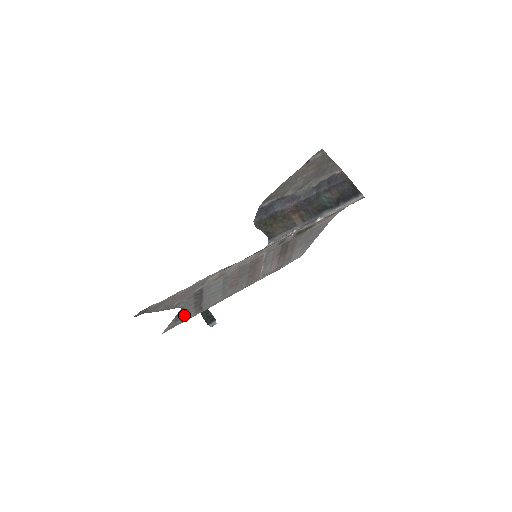
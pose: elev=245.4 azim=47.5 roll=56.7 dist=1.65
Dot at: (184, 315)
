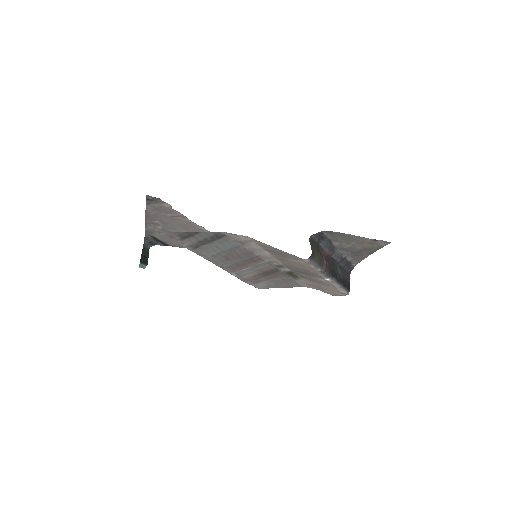
Dot at: (187, 238)
